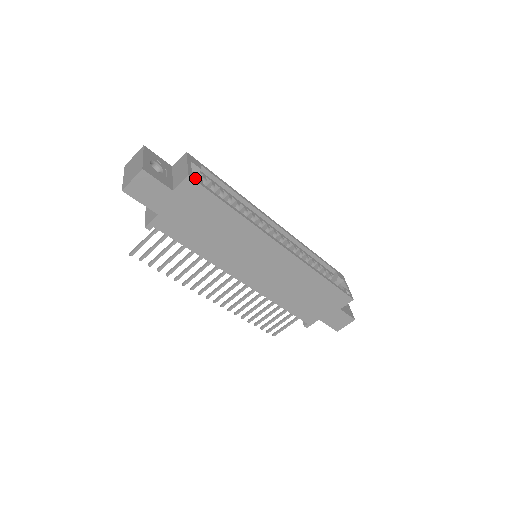
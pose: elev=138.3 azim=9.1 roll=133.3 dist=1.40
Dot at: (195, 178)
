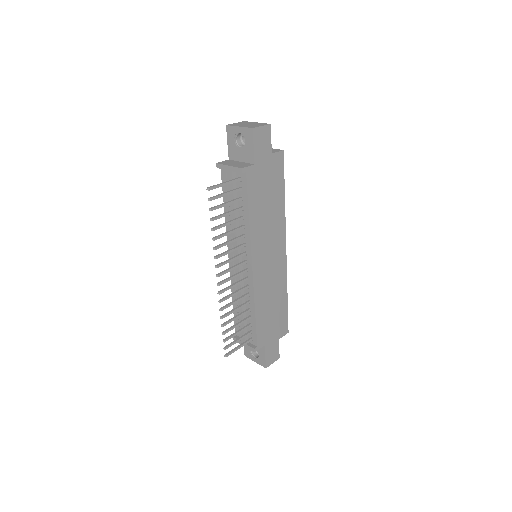
Dot at: occluded
